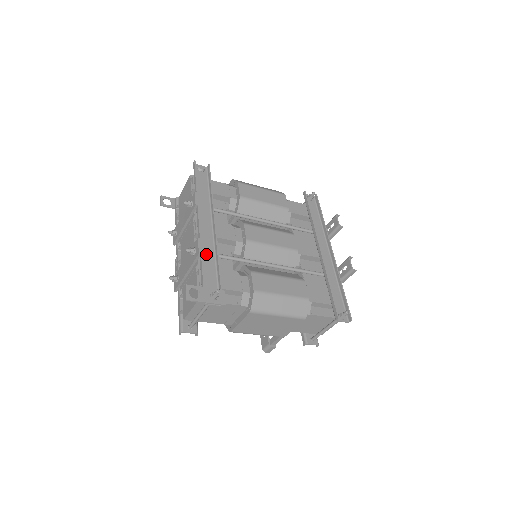
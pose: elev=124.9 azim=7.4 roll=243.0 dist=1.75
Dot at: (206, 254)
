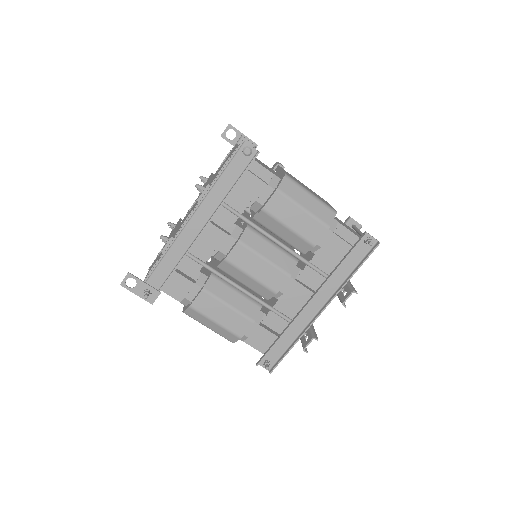
Dot at: (174, 251)
